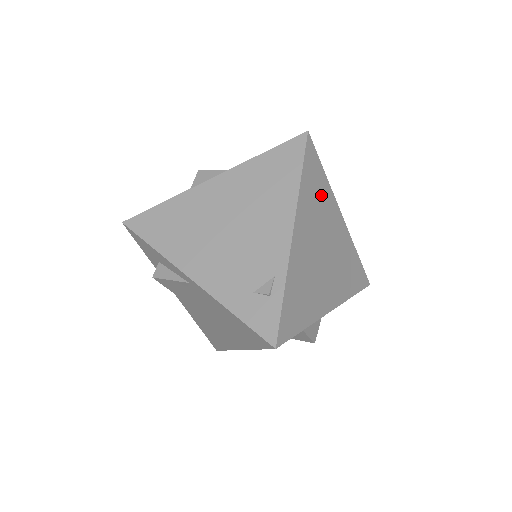
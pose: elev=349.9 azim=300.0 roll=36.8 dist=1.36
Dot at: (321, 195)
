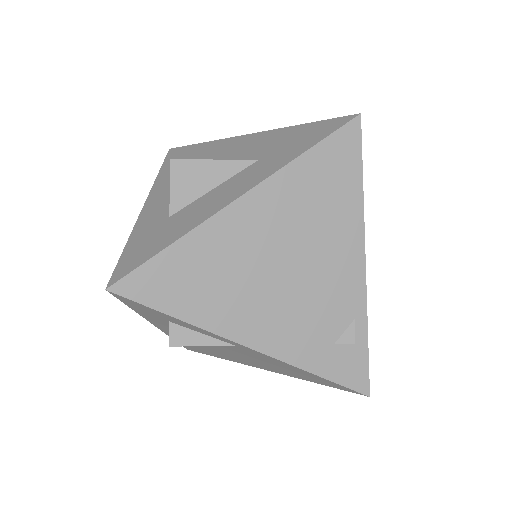
Dot at: occluded
